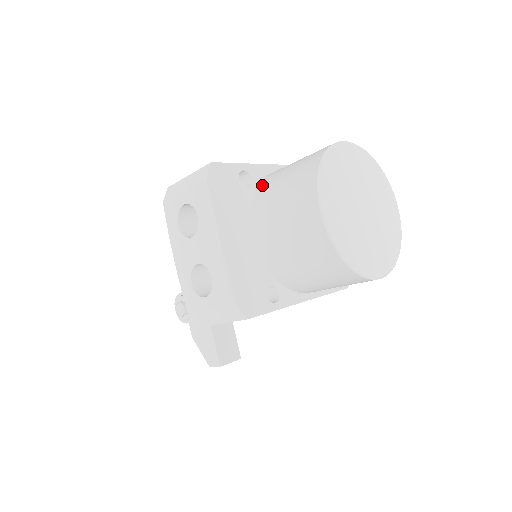
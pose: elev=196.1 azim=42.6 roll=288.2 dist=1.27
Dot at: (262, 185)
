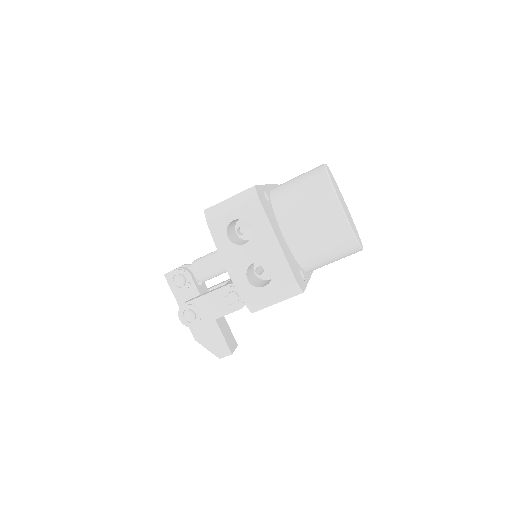
Dot at: (277, 199)
